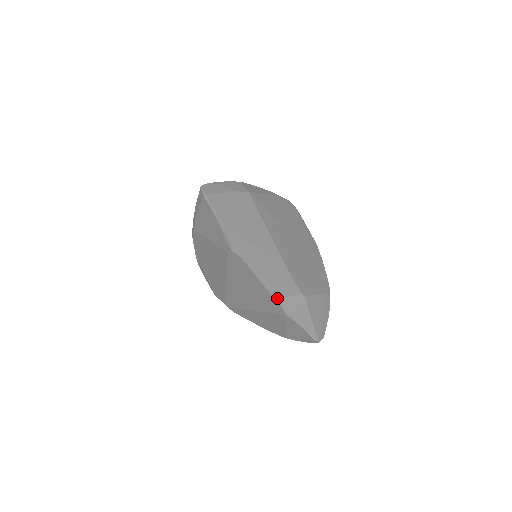
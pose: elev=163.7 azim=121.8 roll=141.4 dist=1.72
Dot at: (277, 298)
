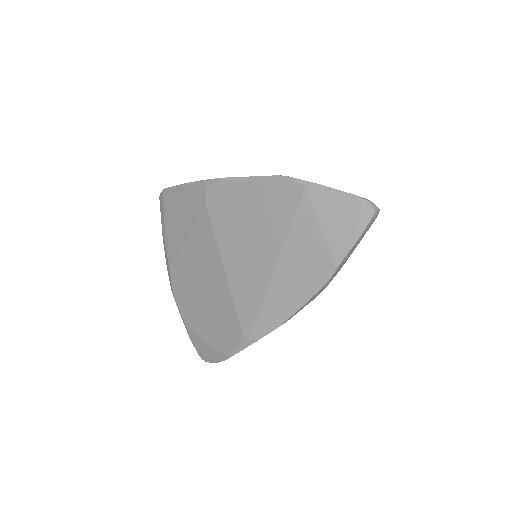
Dot at: (282, 177)
